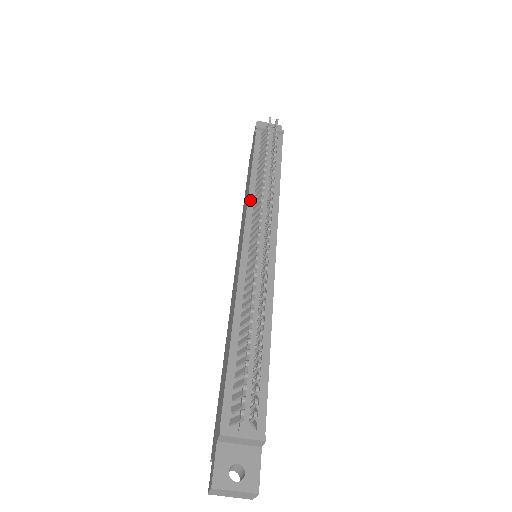
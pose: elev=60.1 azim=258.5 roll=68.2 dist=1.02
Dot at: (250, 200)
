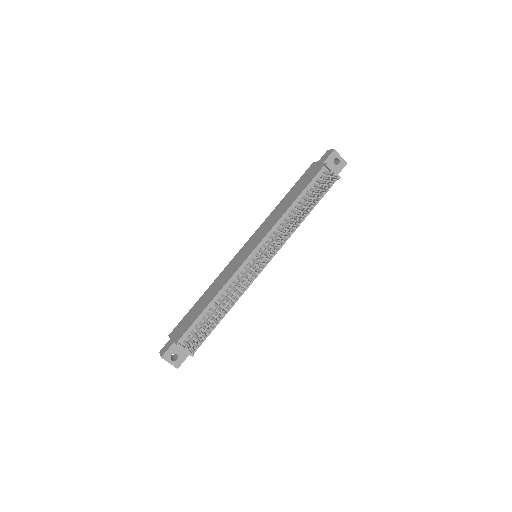
Dot at: (277, 224)
